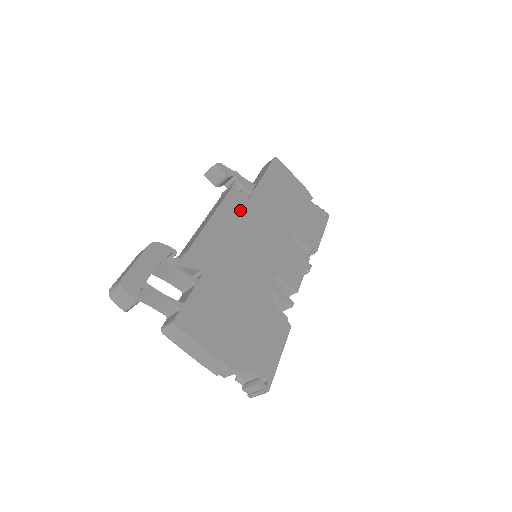
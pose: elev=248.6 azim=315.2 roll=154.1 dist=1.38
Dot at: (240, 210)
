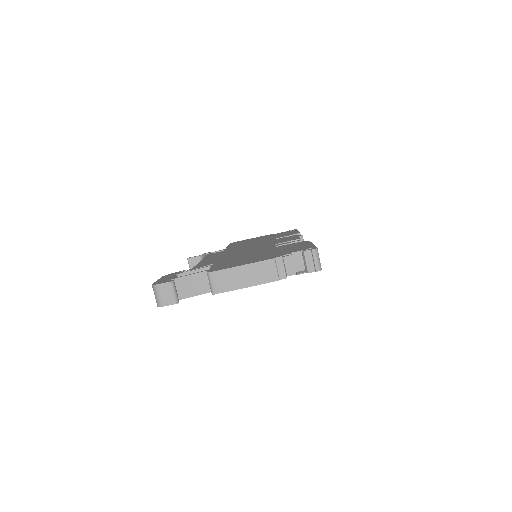
Dot at: occluded
